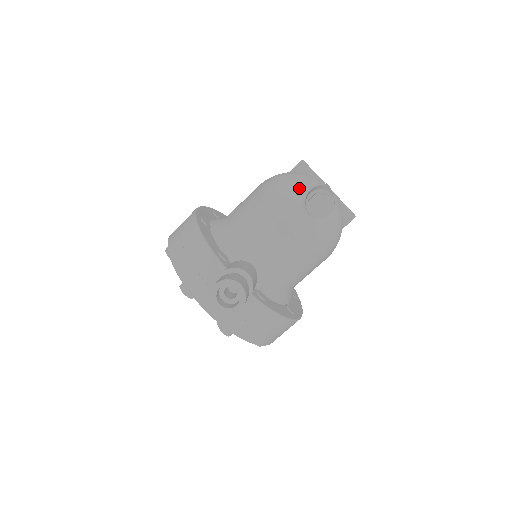
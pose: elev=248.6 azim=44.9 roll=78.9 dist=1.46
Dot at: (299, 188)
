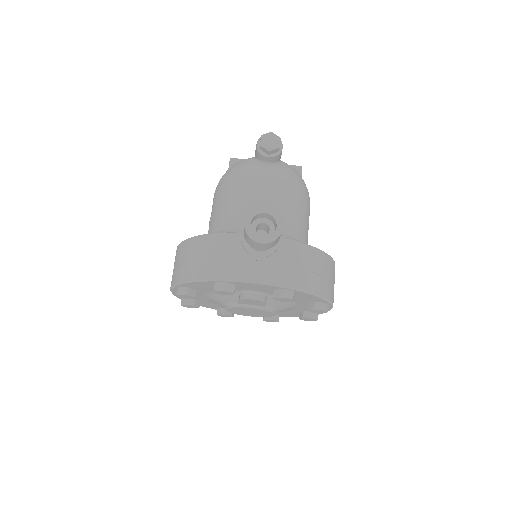
Dot at: (245, 161)
